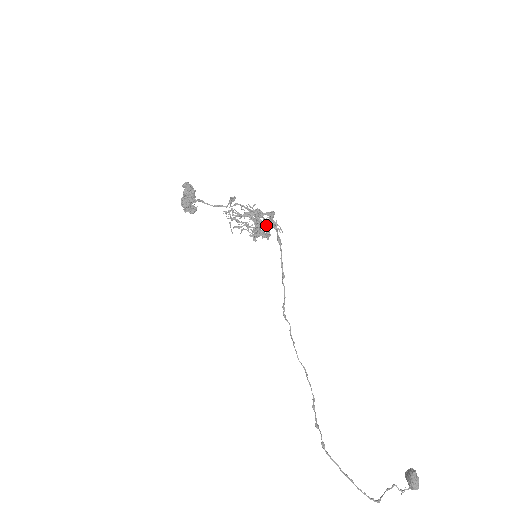
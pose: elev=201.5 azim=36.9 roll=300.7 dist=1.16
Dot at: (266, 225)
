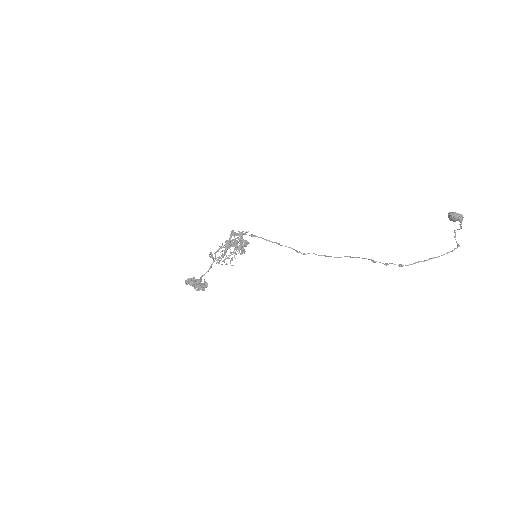
Dot at: occluded
